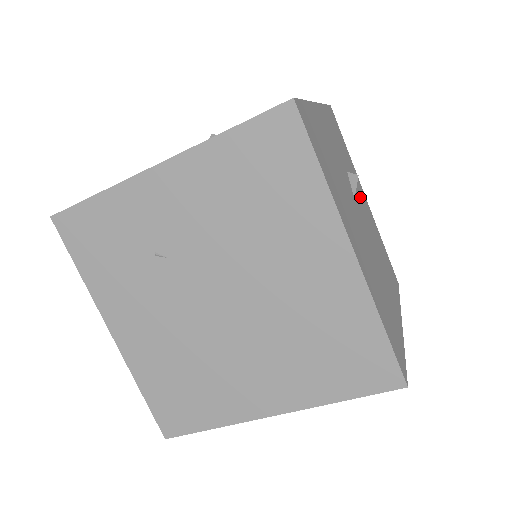
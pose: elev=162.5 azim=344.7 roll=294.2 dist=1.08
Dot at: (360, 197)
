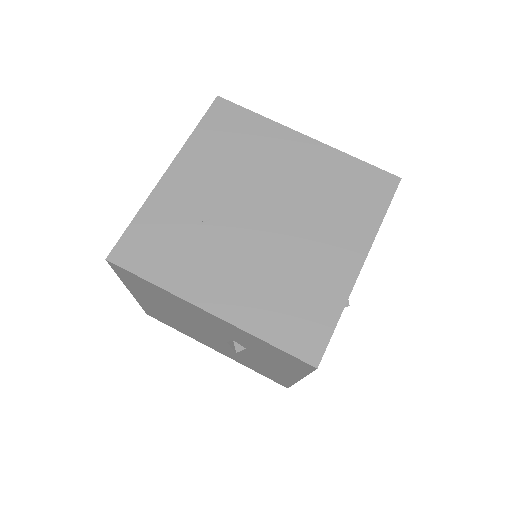
Dot at: occluded
